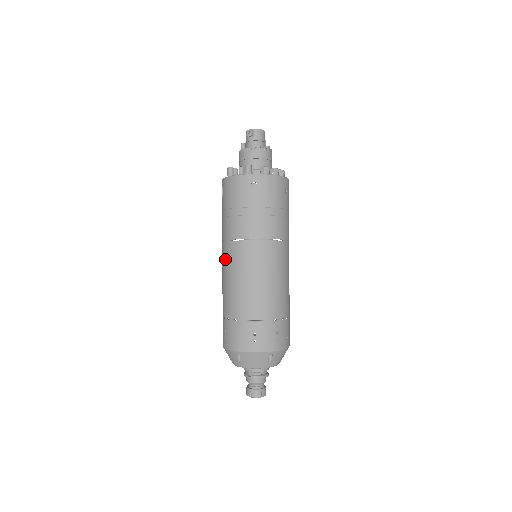
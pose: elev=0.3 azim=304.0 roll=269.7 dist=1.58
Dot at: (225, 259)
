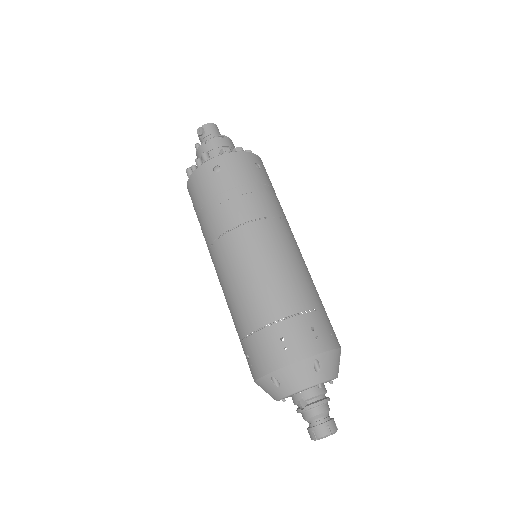
Dot at: (217, 269)
